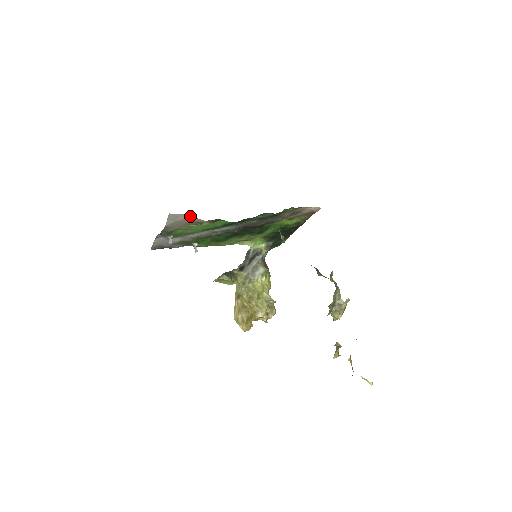
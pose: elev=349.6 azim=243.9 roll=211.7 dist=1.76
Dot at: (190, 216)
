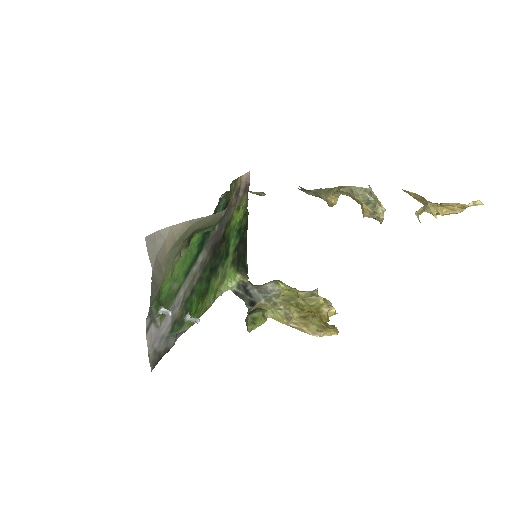
Dot at: (168, 227)
